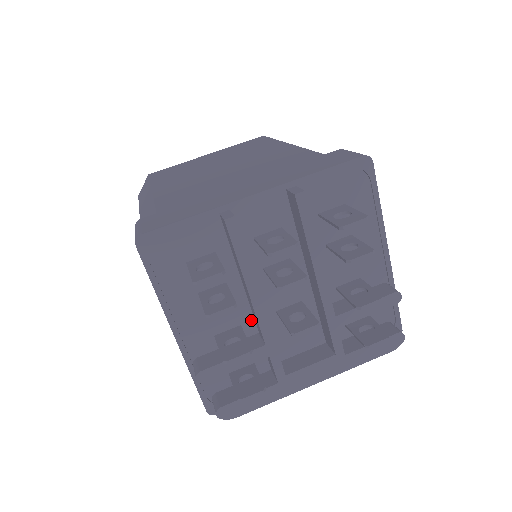
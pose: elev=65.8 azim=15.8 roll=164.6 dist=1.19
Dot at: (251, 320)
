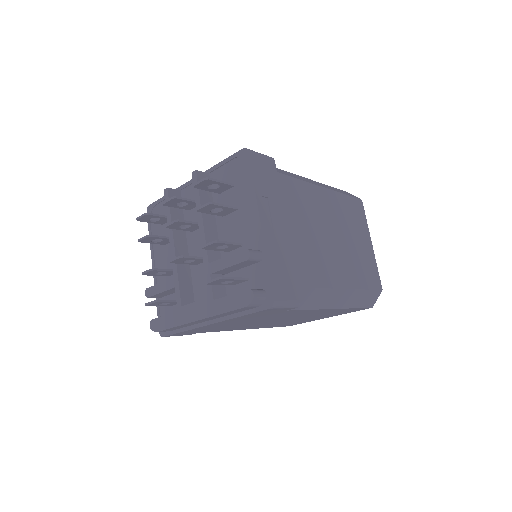
Dot at: occluded
